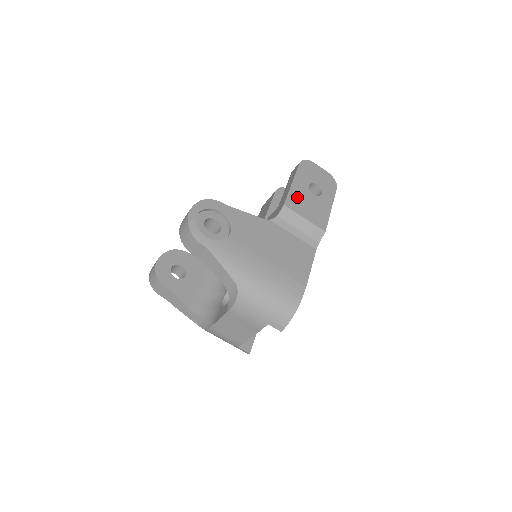
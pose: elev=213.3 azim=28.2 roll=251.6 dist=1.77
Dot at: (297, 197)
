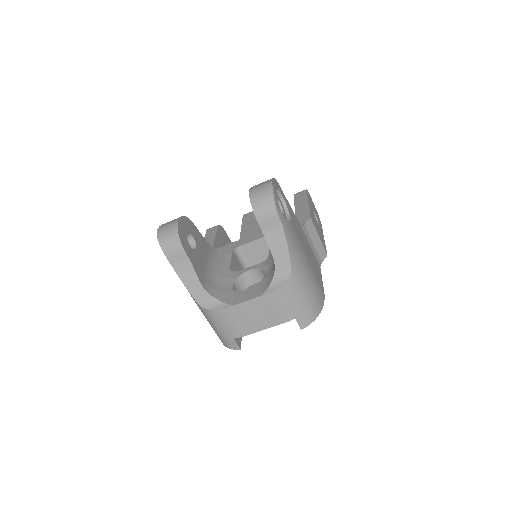
Dot at: occluded
